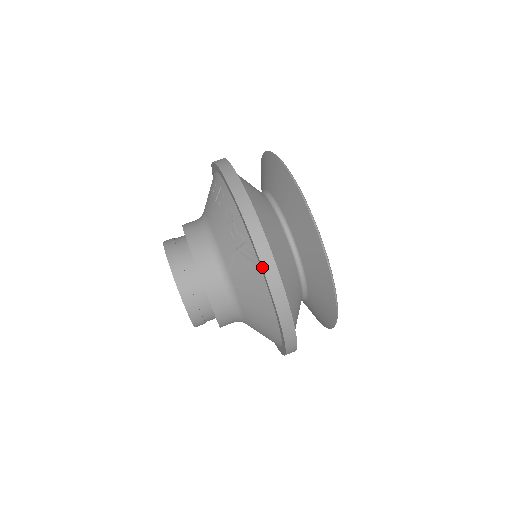
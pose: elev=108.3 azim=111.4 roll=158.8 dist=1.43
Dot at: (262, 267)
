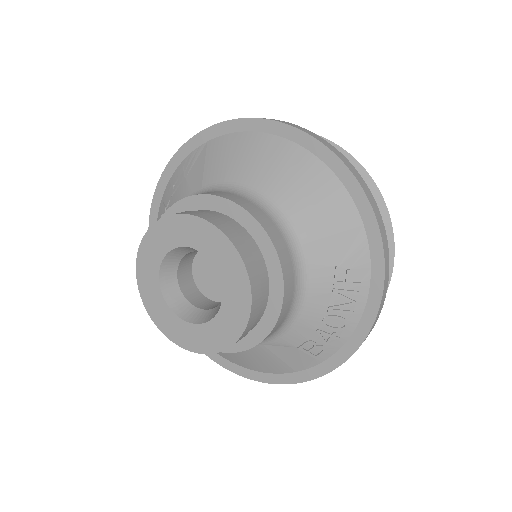
Dot at: (199, 133)
